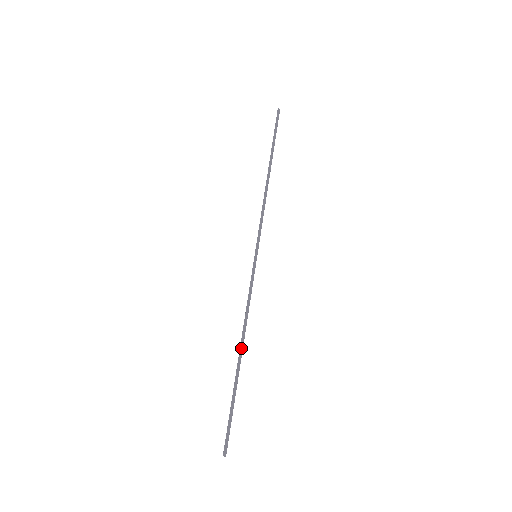
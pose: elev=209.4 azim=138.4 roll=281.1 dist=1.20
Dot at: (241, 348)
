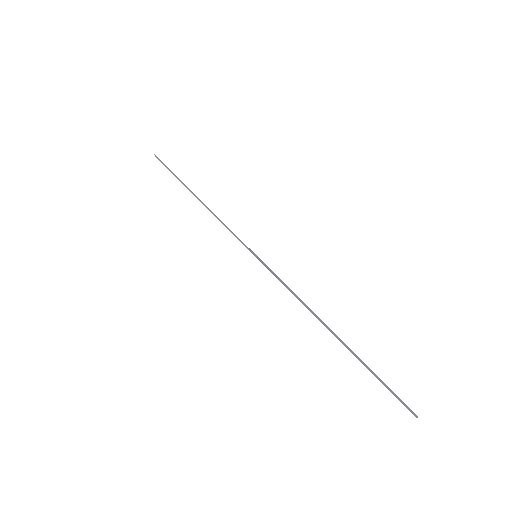
Dot at: (327, 326)
